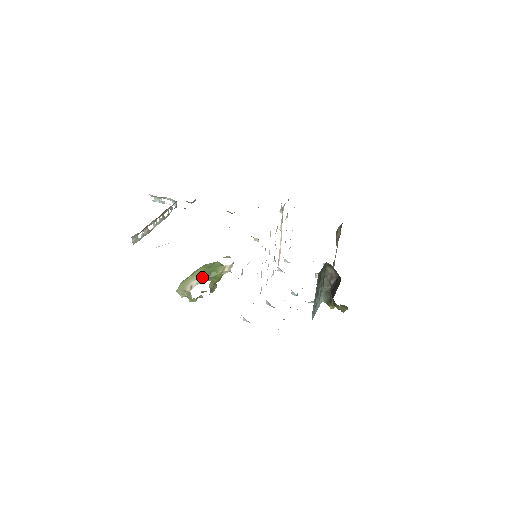
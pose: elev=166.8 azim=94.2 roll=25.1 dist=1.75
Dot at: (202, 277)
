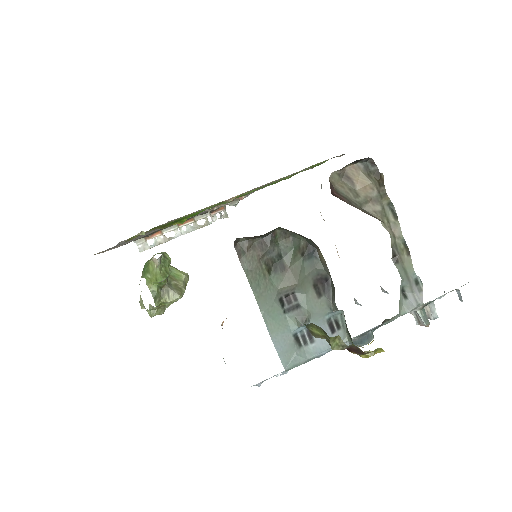
Dot at: occluded
